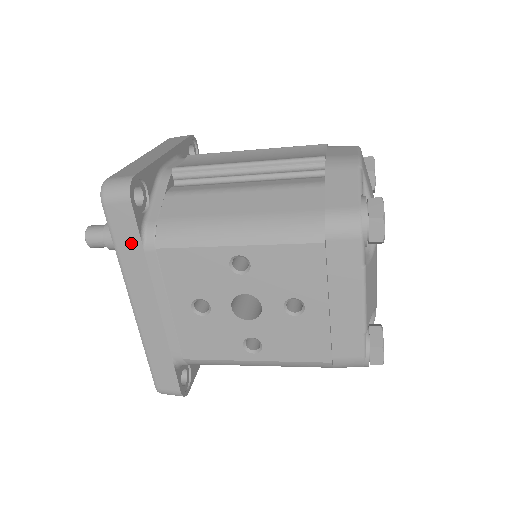
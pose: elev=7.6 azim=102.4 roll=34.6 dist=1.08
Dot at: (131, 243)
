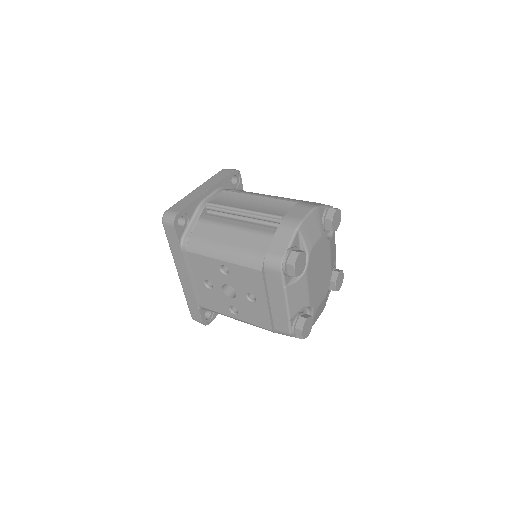
Dot at: (176, 245)
